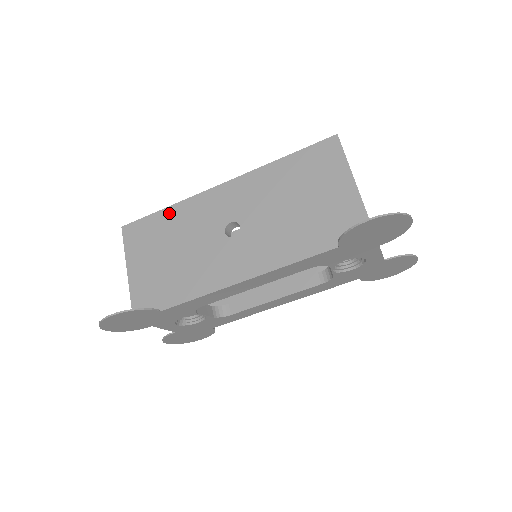
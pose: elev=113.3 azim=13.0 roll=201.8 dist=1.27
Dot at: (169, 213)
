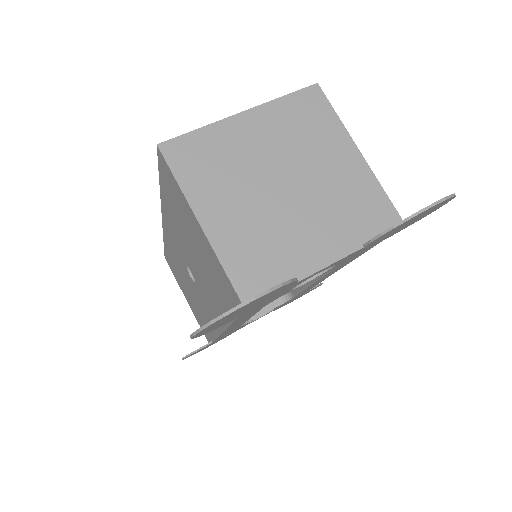
Dot at: (167, 249)
